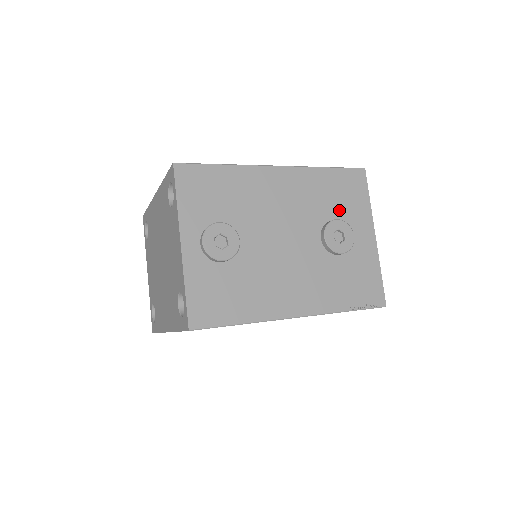
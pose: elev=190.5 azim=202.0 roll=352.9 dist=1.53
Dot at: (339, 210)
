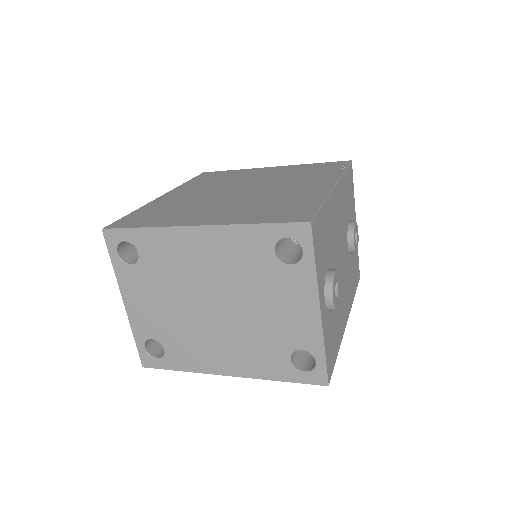
Dot at: (349, 210)
